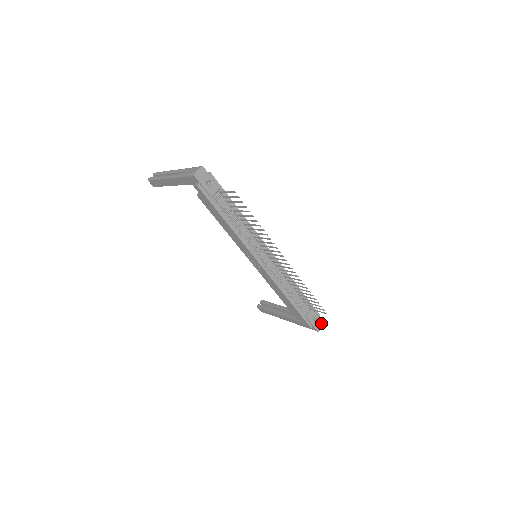
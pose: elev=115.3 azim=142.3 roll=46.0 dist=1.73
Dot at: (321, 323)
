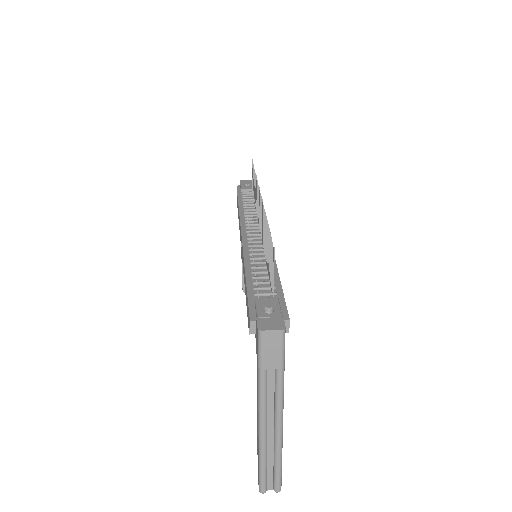
Dot at: (279, 324)
